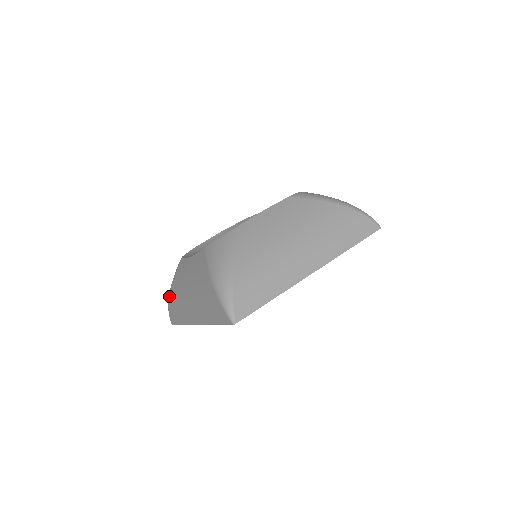
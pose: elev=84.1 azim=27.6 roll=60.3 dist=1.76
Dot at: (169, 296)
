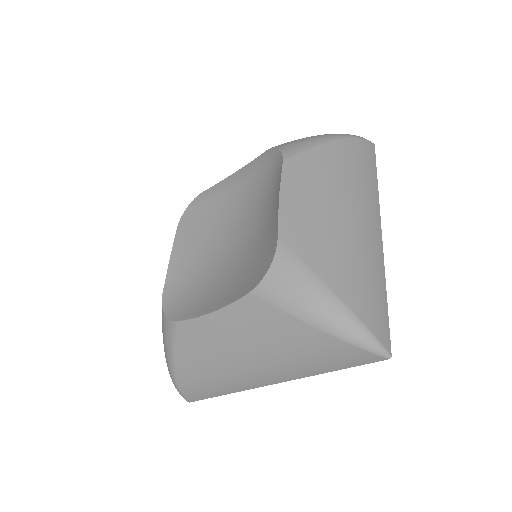
Dot at: (175, 376)
